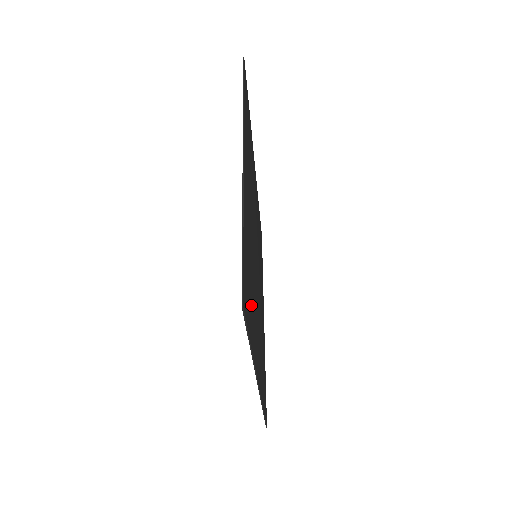
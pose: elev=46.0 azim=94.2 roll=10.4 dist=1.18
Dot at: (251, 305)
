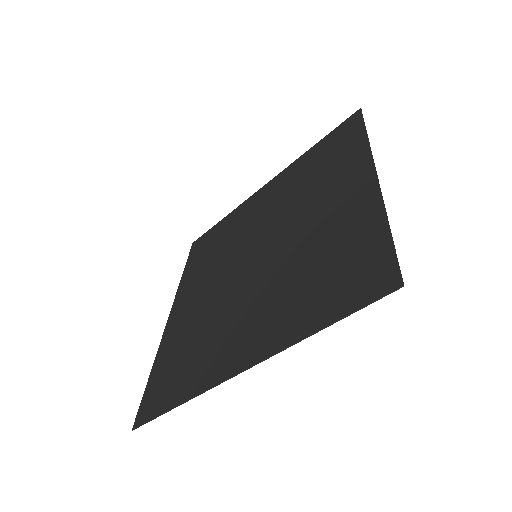
Dot at: (316, 292)
